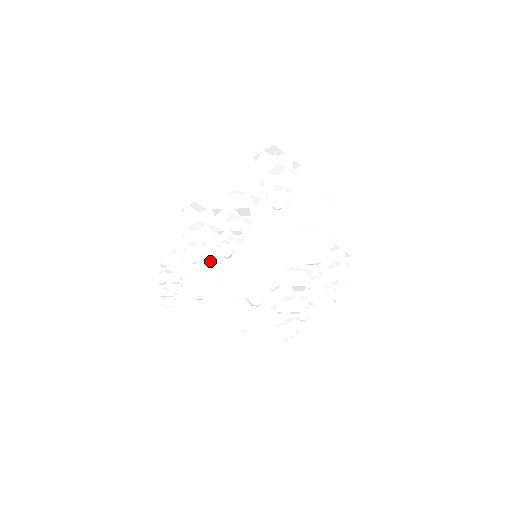
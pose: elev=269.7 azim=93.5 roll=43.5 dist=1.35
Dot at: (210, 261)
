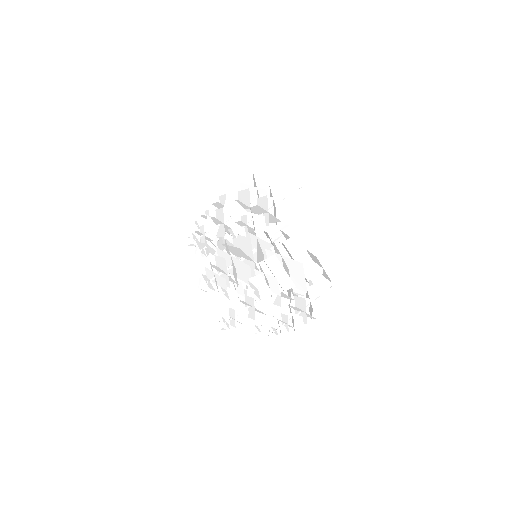
Dot at: occluded
